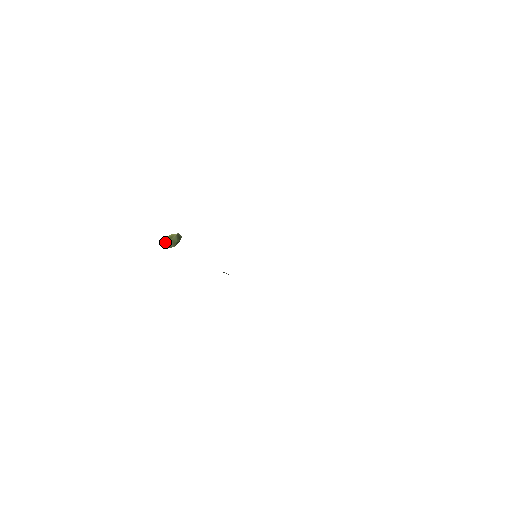
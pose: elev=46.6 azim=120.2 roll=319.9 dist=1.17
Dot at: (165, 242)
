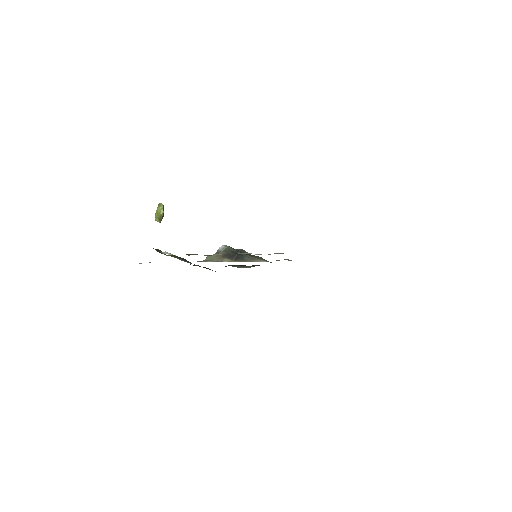
Dot at: occluded
